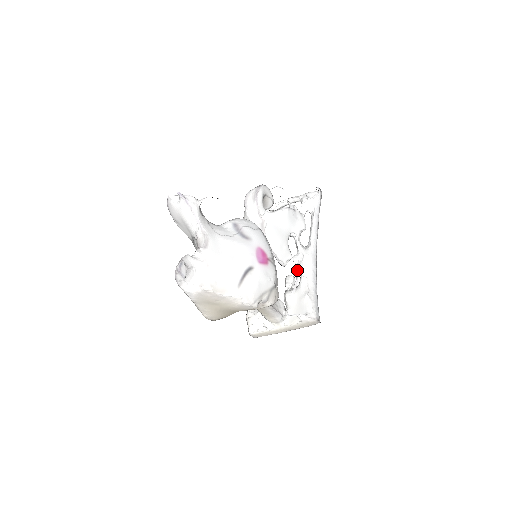
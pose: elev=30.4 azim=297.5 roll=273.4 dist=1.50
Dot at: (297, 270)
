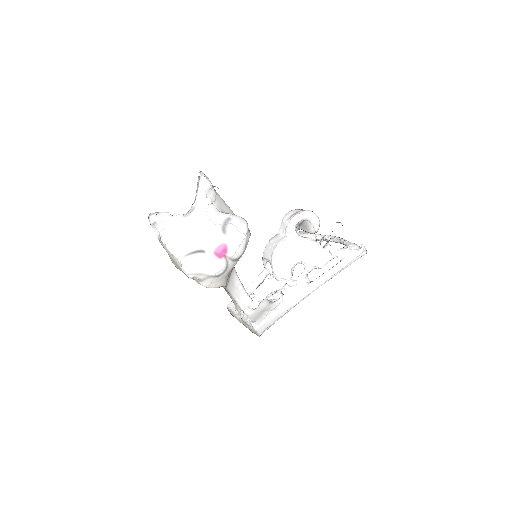
Dot at: (279, 289)
